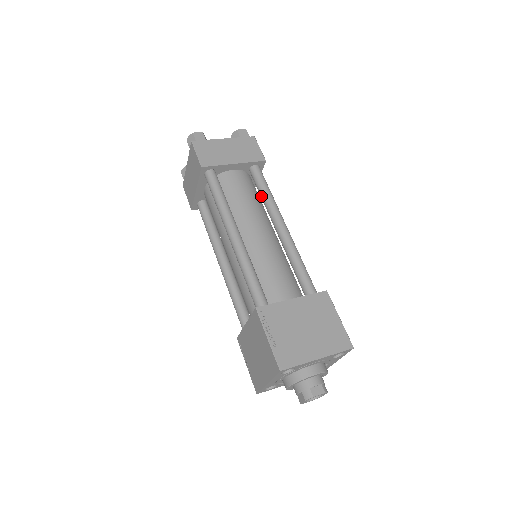
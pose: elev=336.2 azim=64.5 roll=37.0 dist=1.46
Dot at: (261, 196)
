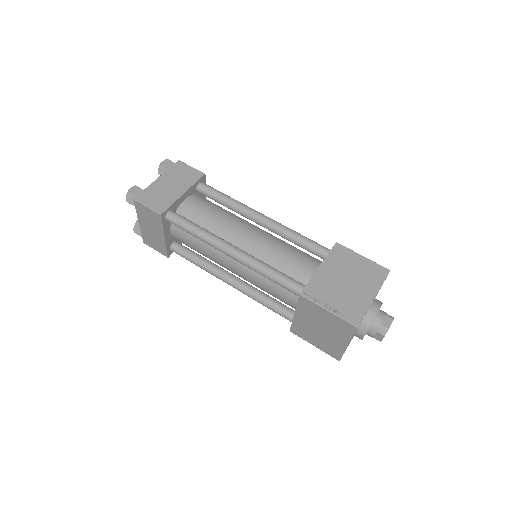
Dot at: (224, 205)
